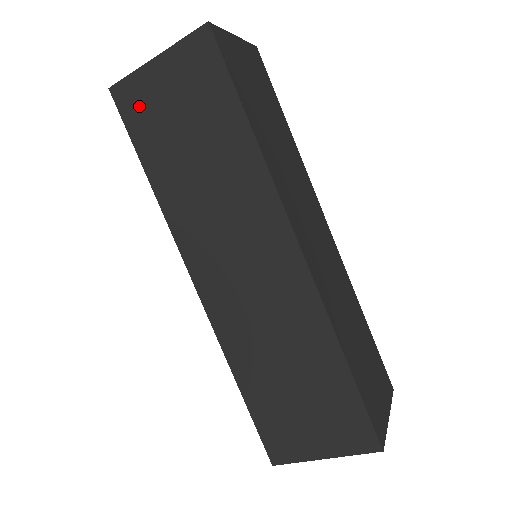
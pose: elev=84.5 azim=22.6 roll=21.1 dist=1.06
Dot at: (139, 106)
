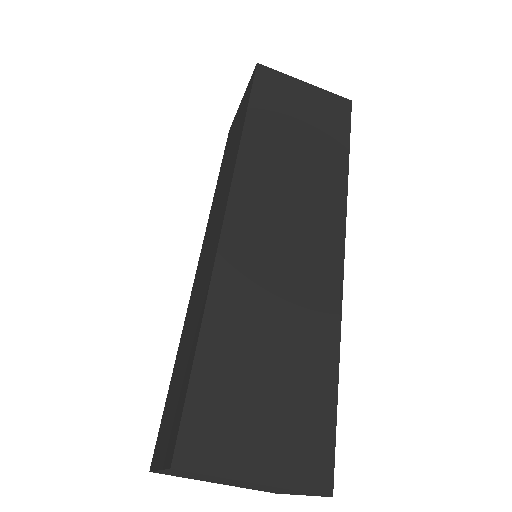
Dot at: (274, 88)
